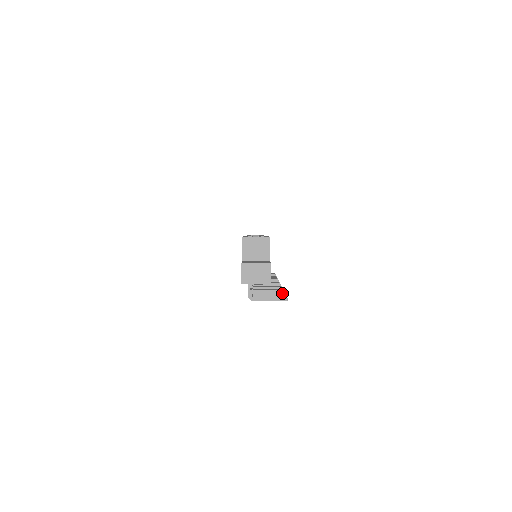
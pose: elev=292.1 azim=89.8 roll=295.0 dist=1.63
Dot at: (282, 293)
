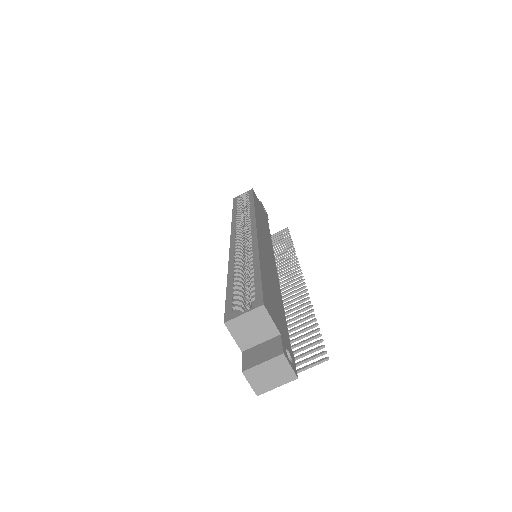
Dot at: (314, 326)
